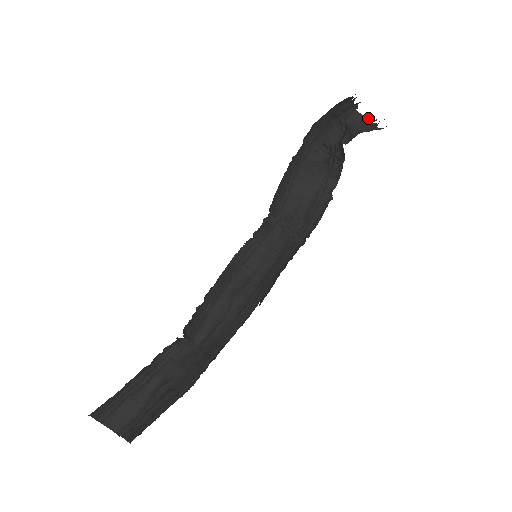
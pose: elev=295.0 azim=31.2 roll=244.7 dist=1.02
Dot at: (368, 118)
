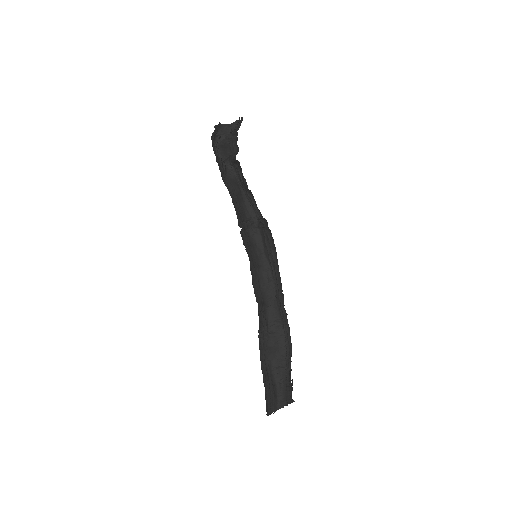
Dot at: (227, 125)
